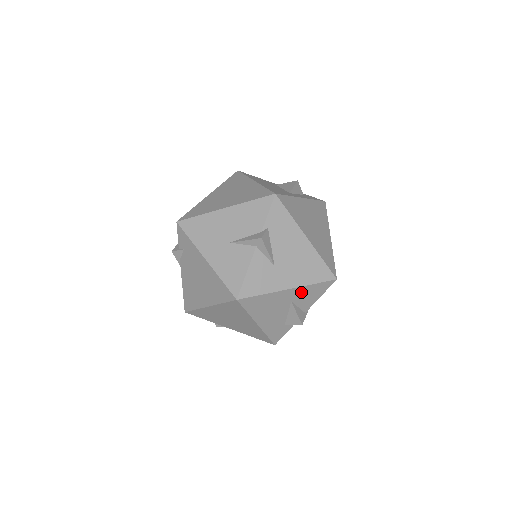
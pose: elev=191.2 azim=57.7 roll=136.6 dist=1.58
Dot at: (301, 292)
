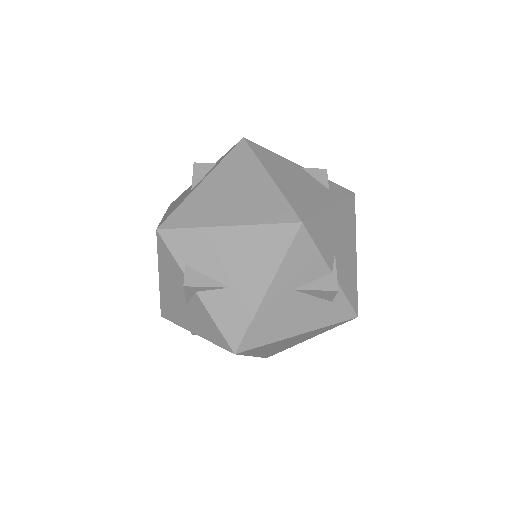
Dot at: (287, 275)
